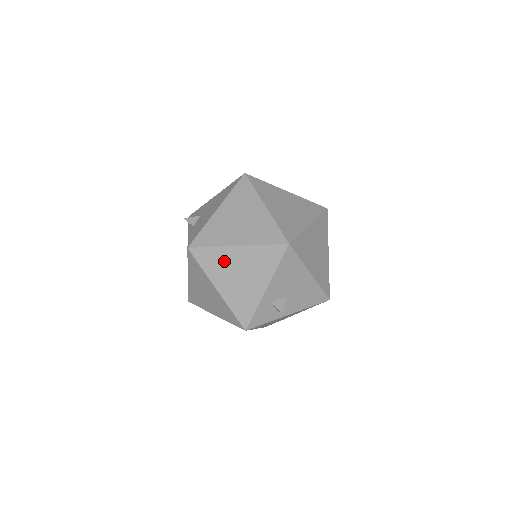
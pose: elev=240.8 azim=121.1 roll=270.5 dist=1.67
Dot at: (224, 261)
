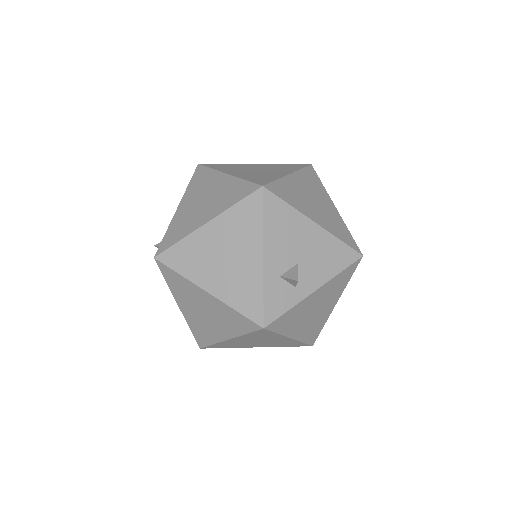
Dot at: (199, 250)
